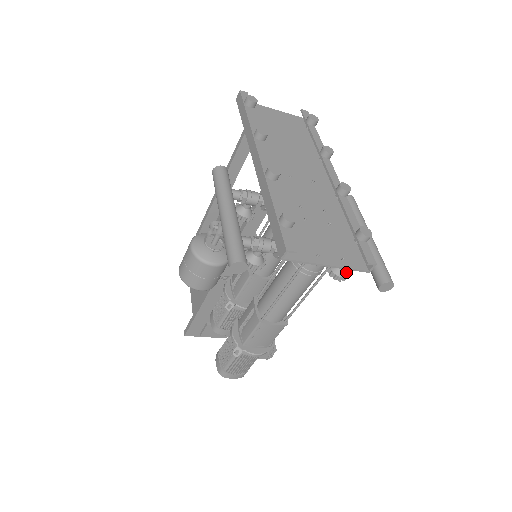
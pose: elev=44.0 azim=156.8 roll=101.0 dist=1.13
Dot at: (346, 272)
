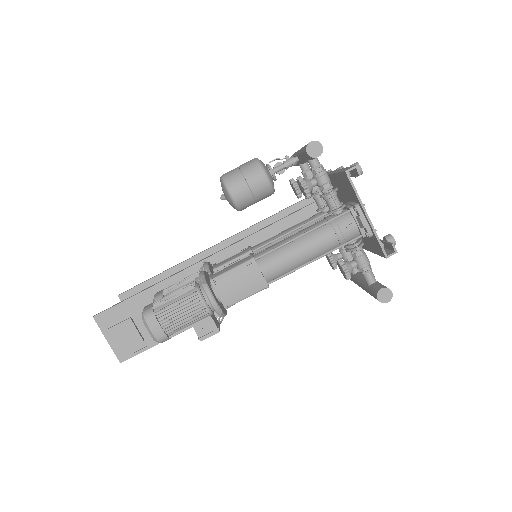
Dot at: occluded
